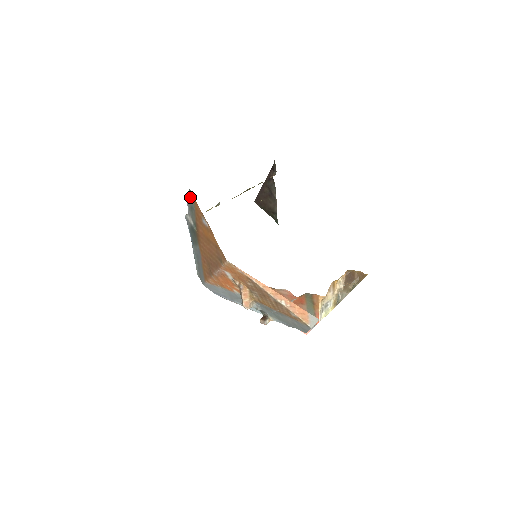
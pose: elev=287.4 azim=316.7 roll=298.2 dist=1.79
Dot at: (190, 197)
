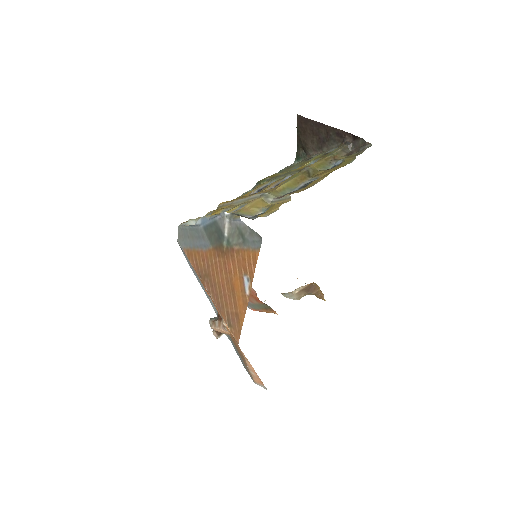
Dot at: (253, 236)
